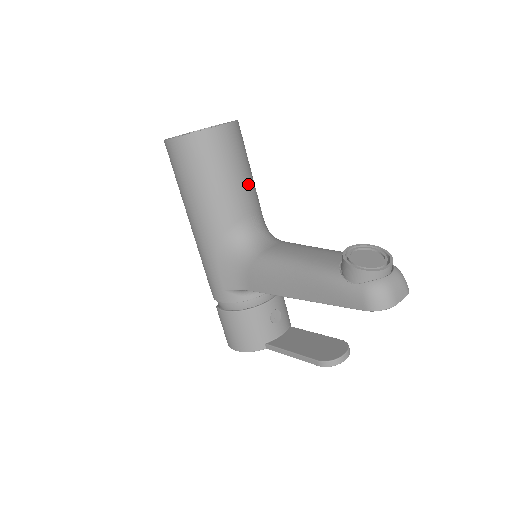
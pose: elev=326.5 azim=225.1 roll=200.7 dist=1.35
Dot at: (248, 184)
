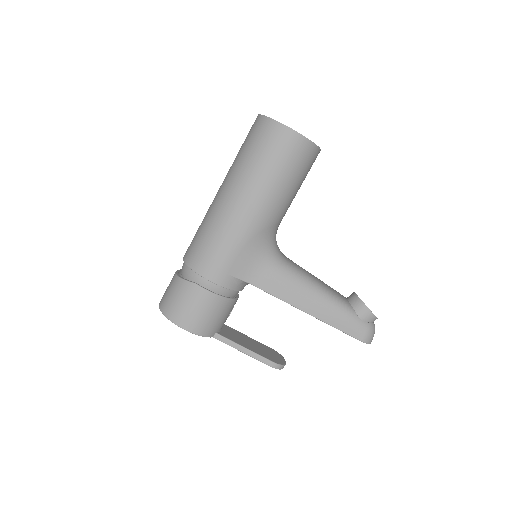
Dot at: occluded
